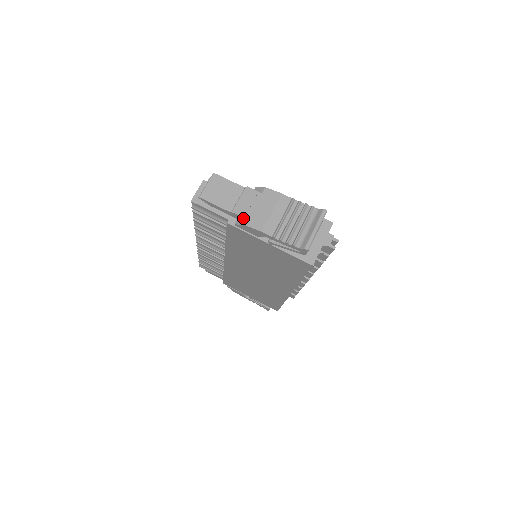
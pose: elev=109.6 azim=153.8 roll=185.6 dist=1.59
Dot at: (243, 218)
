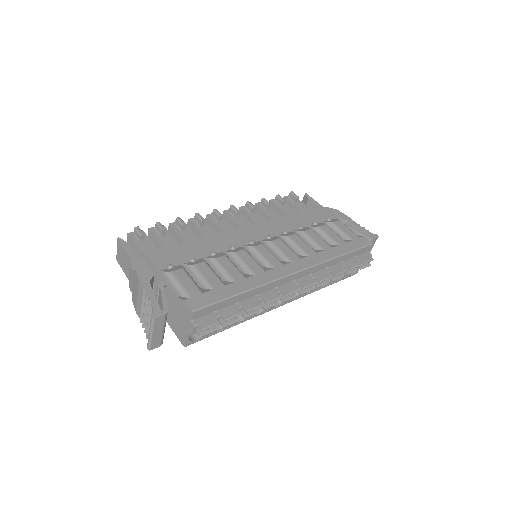
Dot at: occluded
